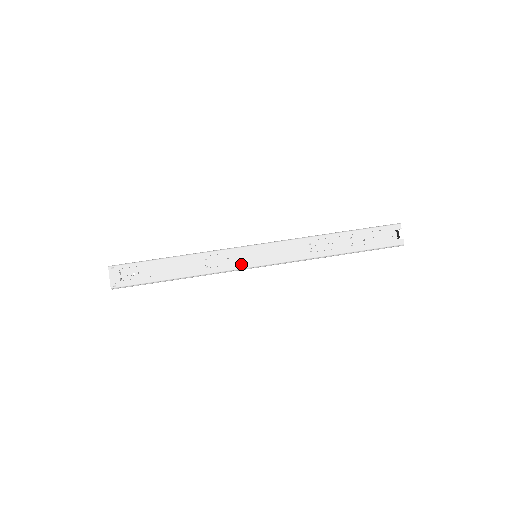
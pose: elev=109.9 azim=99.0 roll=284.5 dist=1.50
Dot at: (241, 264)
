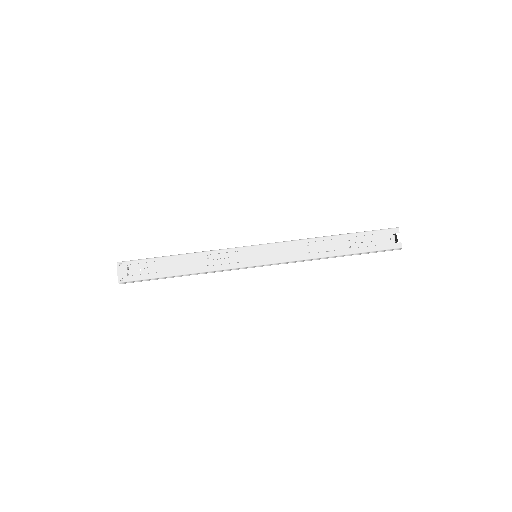
Dot at: (241, 263)
